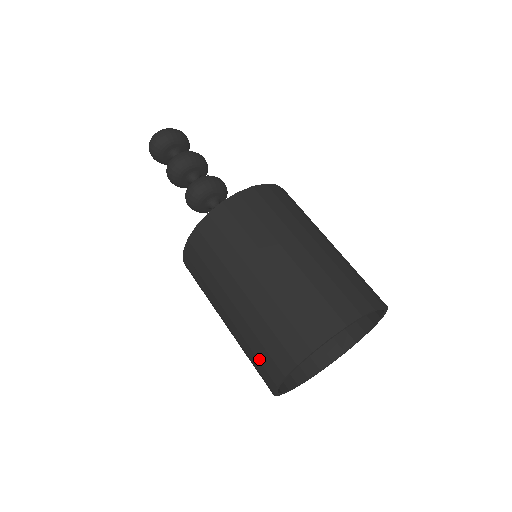
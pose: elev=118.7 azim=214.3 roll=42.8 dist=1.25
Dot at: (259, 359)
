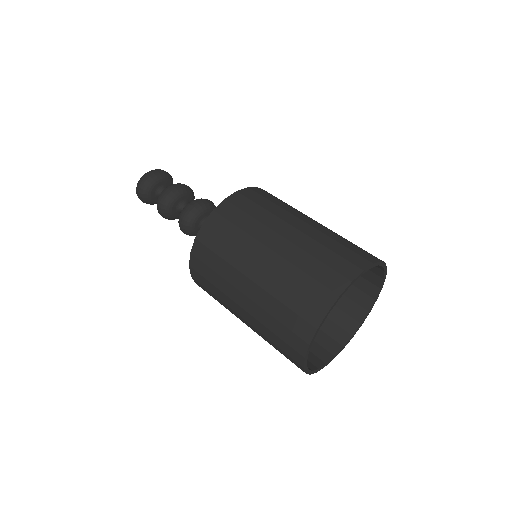
Dot at: occluded
